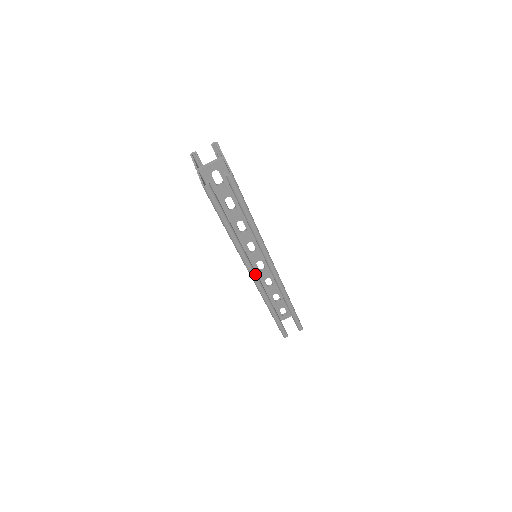
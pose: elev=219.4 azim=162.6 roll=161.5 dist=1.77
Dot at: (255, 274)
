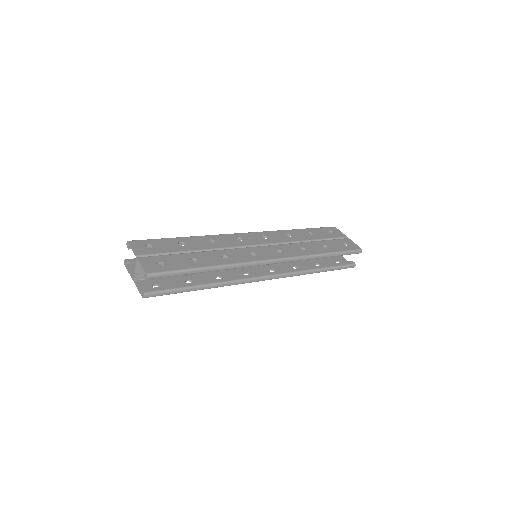
Dot at: (263, 277)
